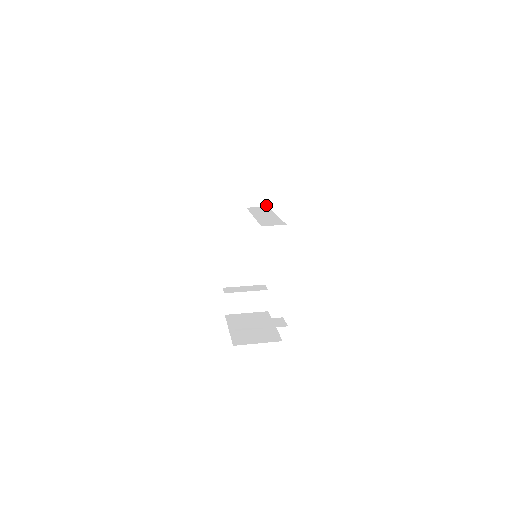
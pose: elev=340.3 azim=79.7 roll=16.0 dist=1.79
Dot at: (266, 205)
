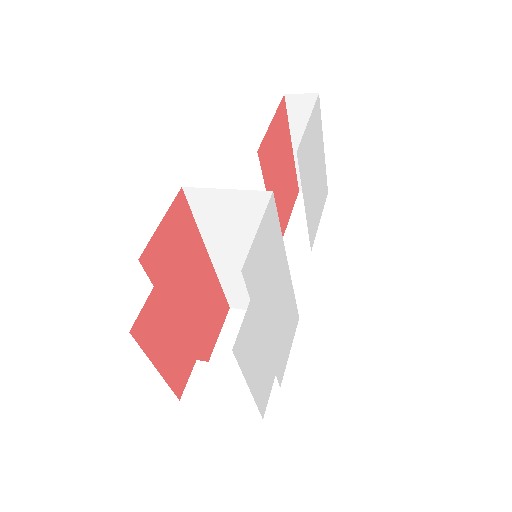
Dot at: (309, 250)
